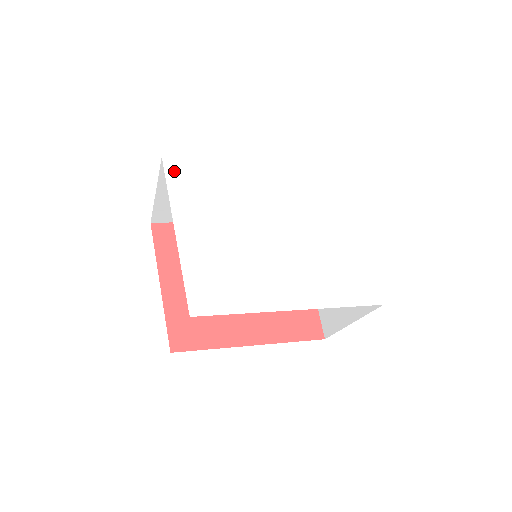
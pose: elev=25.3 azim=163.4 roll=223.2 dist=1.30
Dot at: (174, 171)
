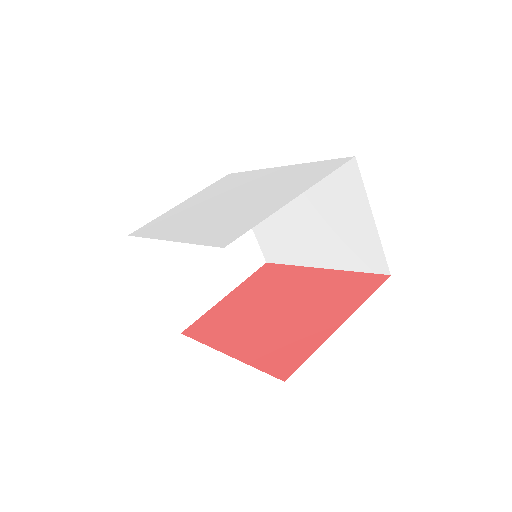
Dot at: (224, 179)
